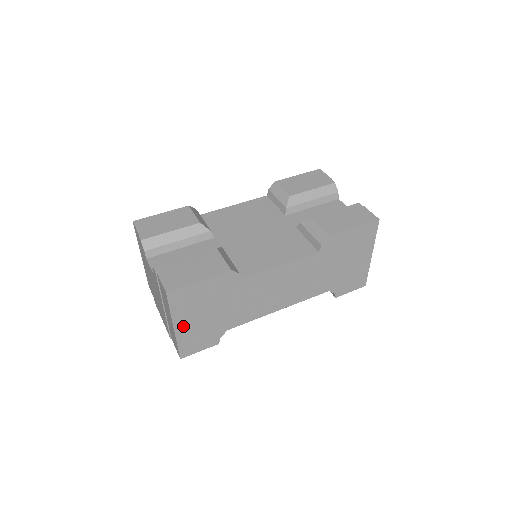
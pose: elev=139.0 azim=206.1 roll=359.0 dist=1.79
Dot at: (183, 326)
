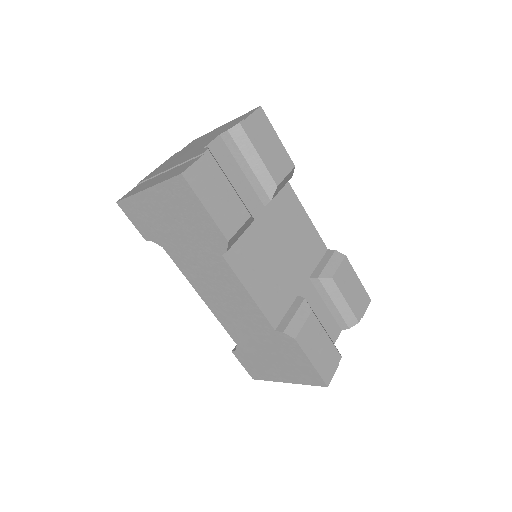
Dot at: (151, 199)
